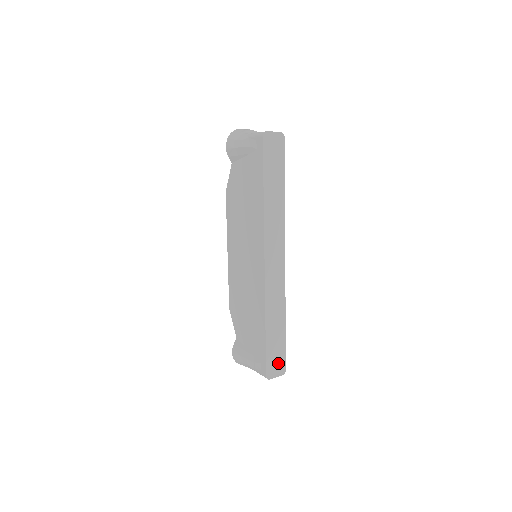
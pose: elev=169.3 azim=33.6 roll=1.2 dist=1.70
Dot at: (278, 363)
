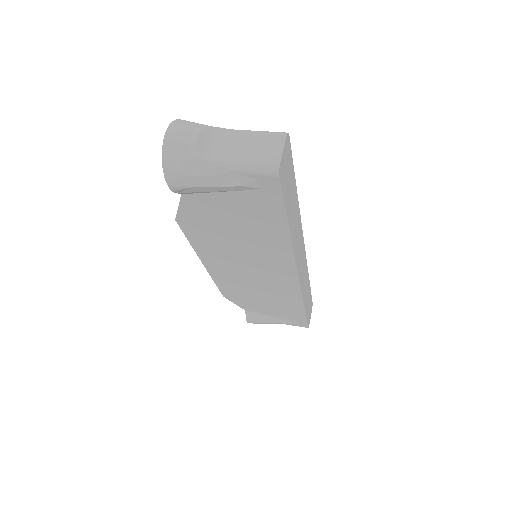
Dot at: (310, 309)
